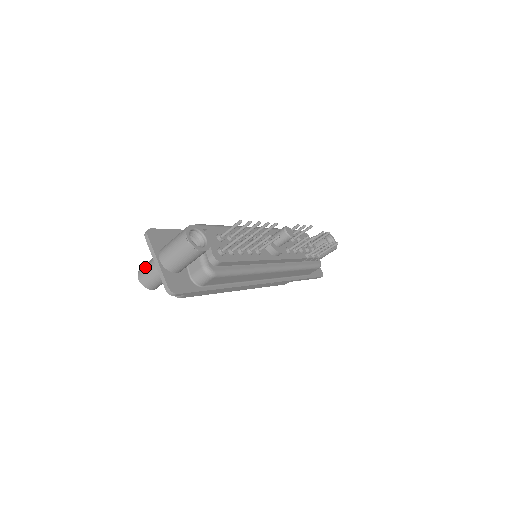
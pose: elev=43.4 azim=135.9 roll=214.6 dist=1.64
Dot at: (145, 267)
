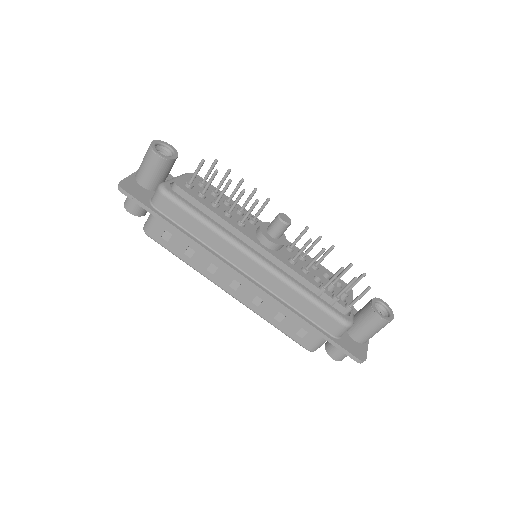
Dot at: occluded
